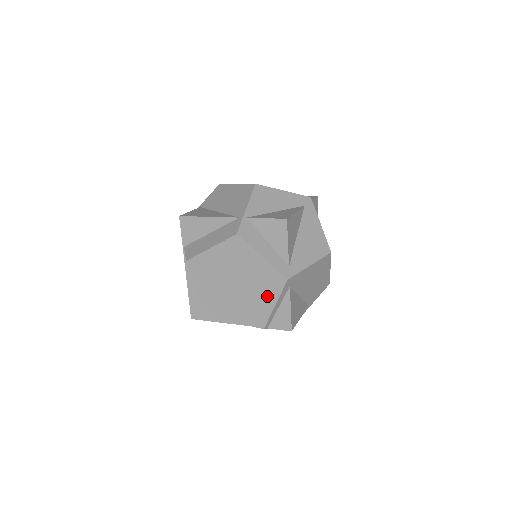
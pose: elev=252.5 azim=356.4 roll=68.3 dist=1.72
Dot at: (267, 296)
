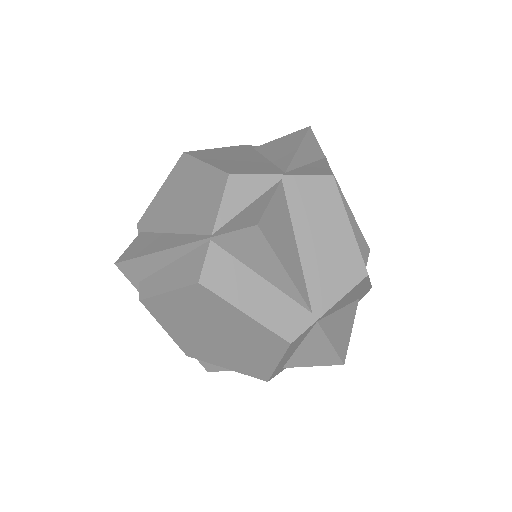
Dot at: (230, 363)
